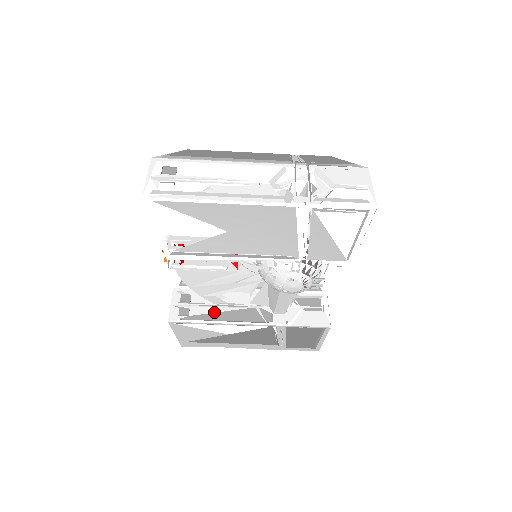
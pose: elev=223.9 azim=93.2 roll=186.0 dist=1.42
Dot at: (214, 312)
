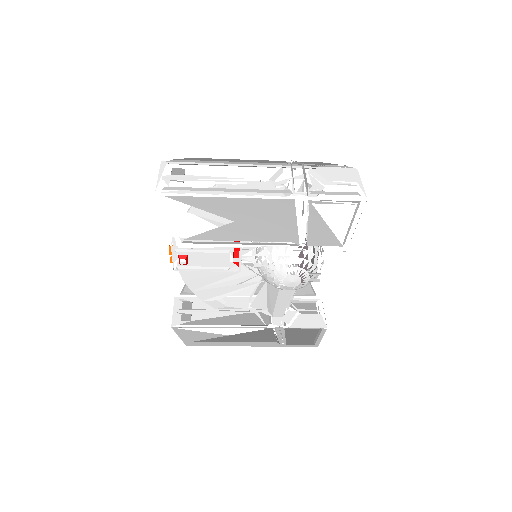
Dot at: (215, 317)
